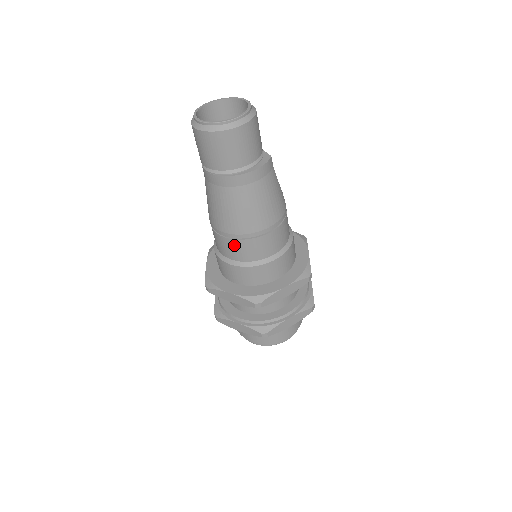
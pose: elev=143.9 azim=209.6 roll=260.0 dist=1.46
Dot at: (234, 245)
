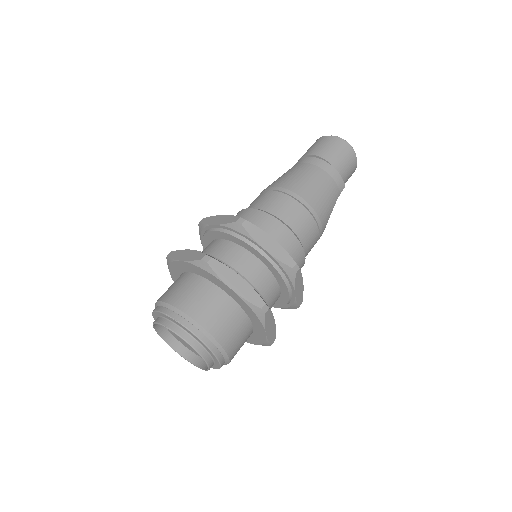
Dot at: (268, 195)
